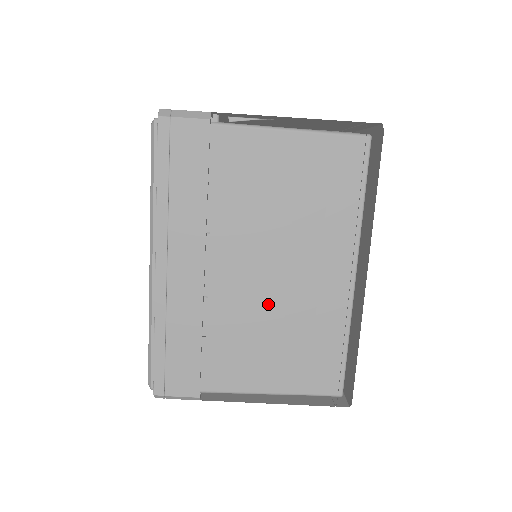
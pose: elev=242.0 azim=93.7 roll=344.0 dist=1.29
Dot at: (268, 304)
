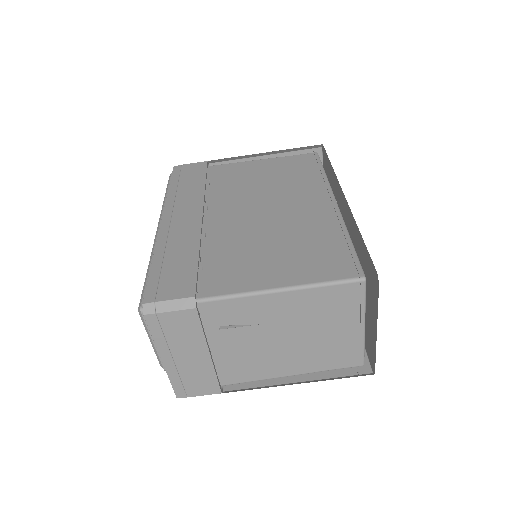
Dot at: (262, 228)
